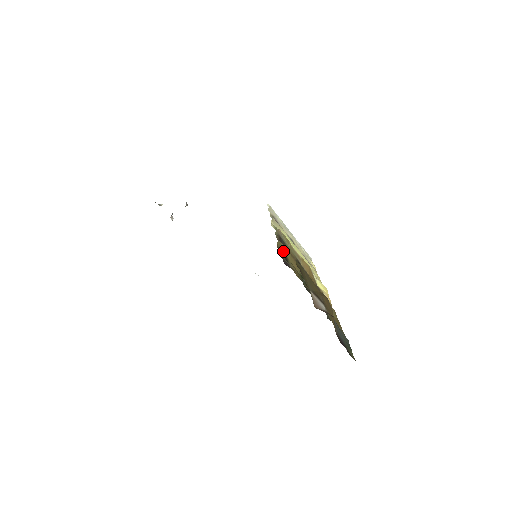
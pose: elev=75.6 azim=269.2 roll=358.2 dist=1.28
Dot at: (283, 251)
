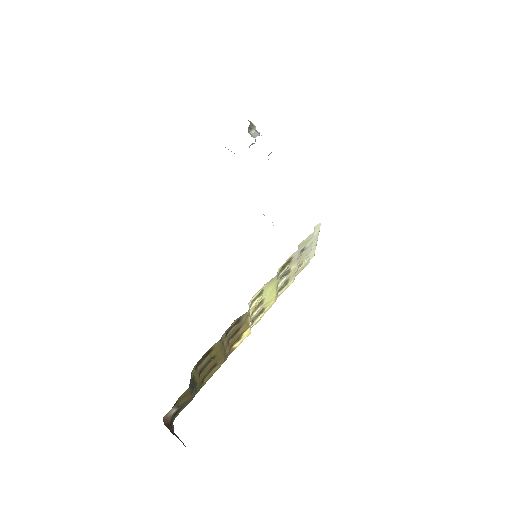
Dot at: (213, 348)
